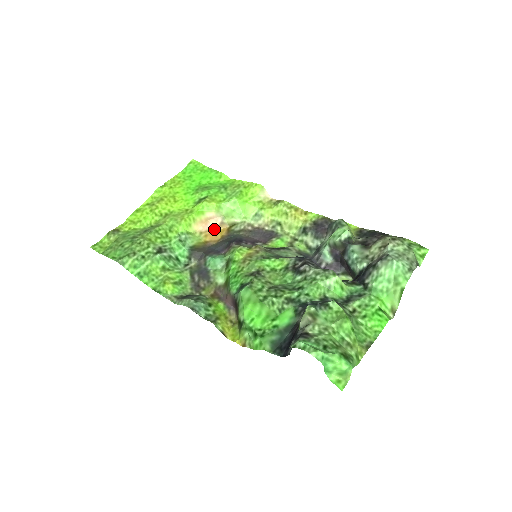
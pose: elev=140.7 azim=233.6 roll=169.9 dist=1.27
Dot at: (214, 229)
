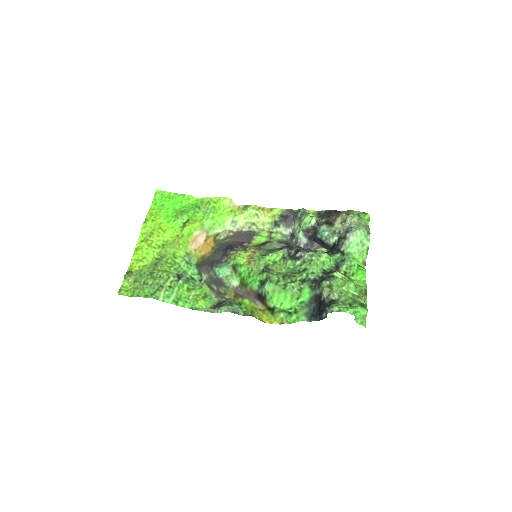
Dot at: (203, 244)
